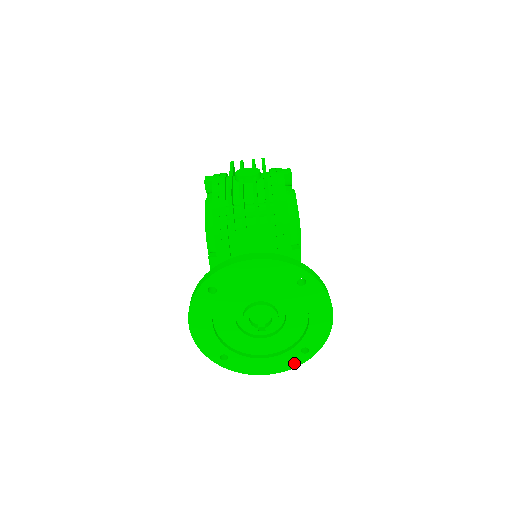
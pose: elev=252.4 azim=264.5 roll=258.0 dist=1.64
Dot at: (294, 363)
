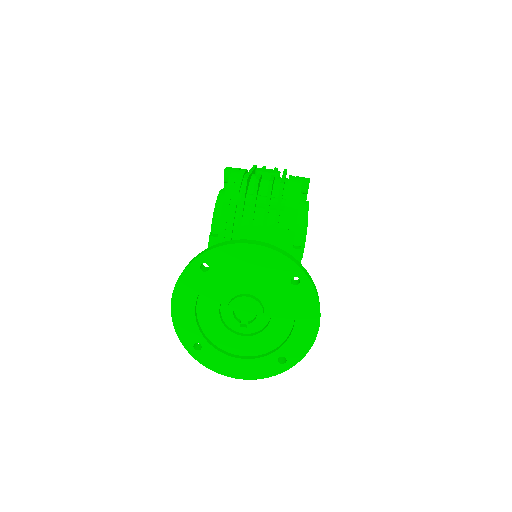
Dot at: (268, 372)
